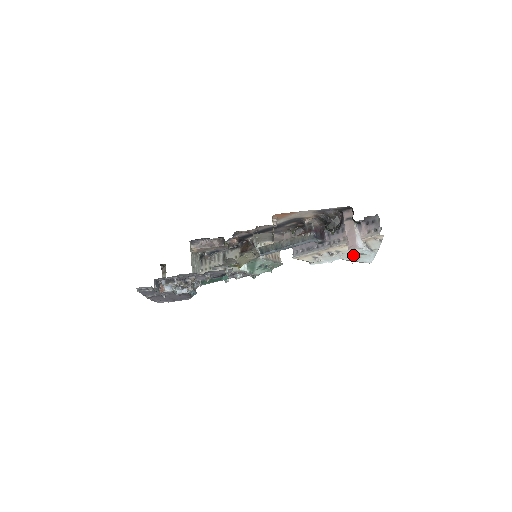
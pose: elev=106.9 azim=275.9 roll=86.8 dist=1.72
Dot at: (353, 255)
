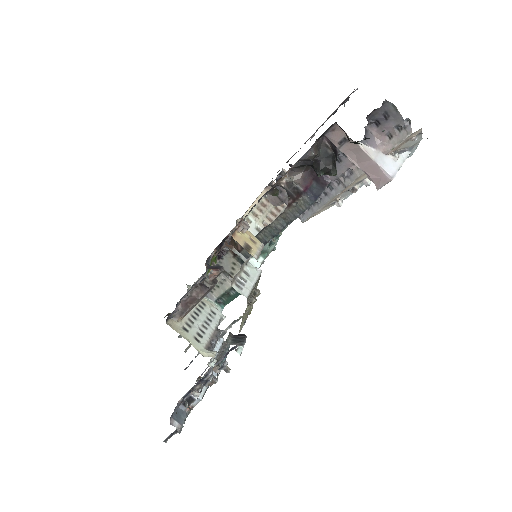
Dot at: occluded
